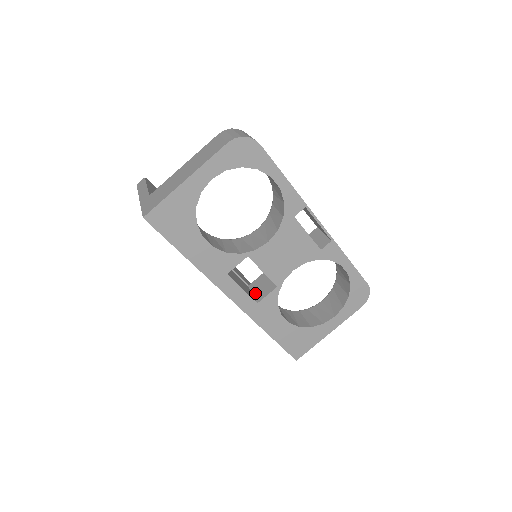
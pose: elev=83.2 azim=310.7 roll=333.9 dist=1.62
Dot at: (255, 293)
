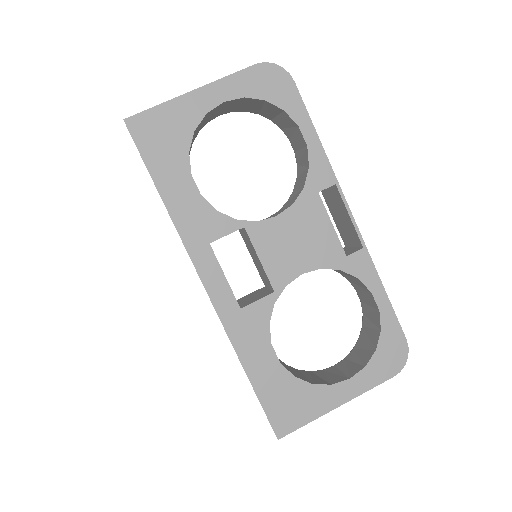
Dot at: (241, 302)
